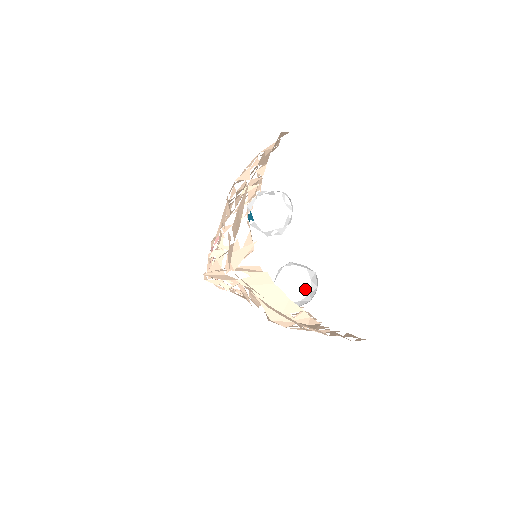
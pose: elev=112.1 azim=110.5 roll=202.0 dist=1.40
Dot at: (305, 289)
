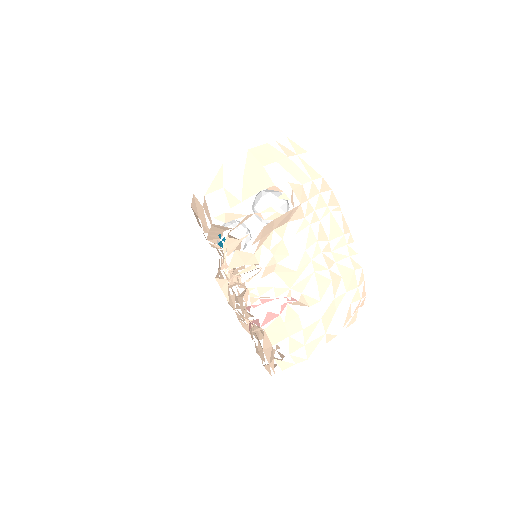
Dot at: occluded
